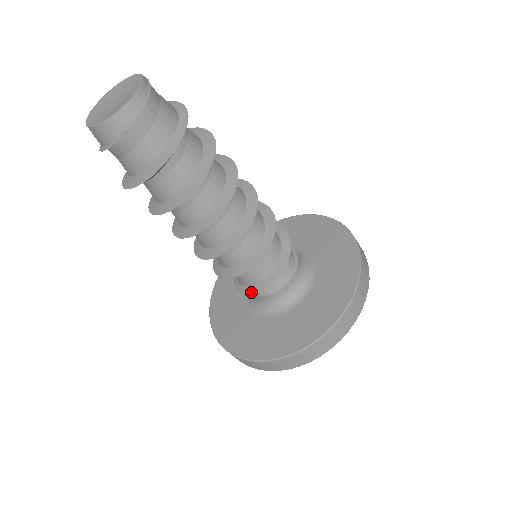
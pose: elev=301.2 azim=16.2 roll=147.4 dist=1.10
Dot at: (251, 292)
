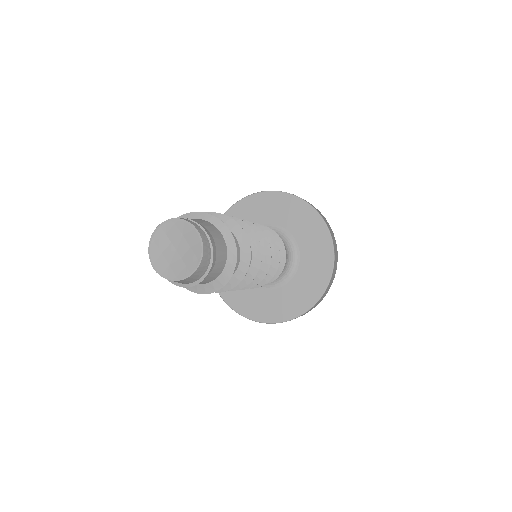
Dot at: (275, 279)
